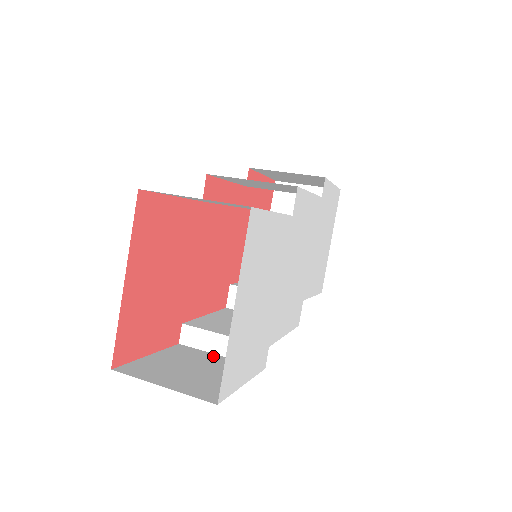
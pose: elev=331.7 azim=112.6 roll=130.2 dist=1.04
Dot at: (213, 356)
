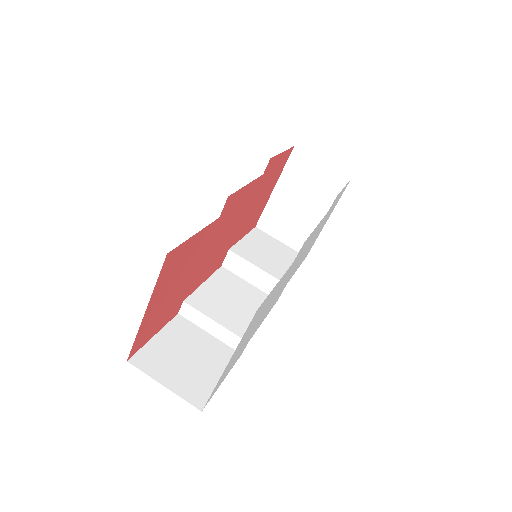
Dot at: (204, 335)
